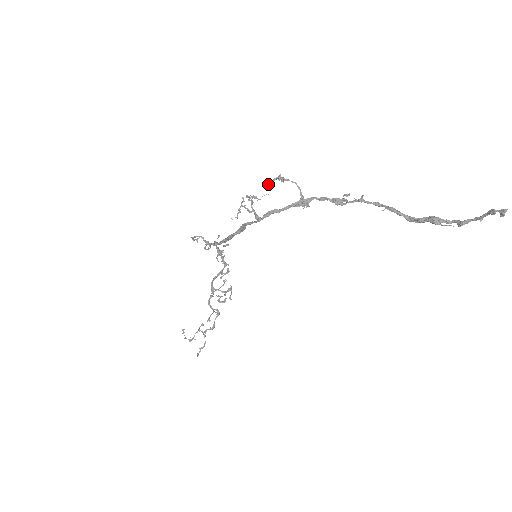
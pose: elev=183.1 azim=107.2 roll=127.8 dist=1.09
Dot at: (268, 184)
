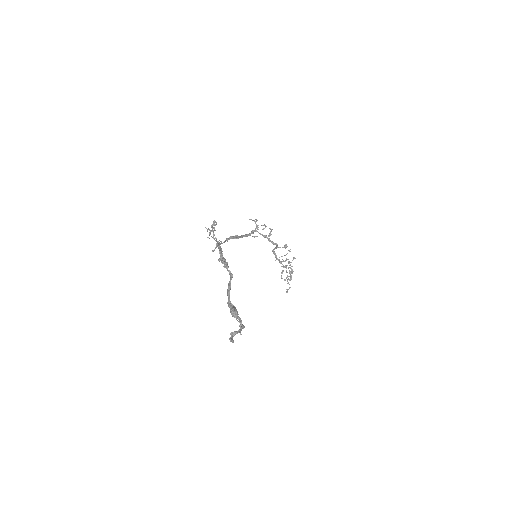
Dot at: (216, 222)
